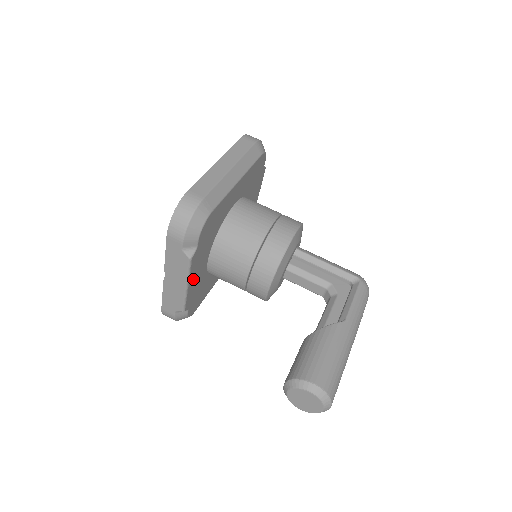
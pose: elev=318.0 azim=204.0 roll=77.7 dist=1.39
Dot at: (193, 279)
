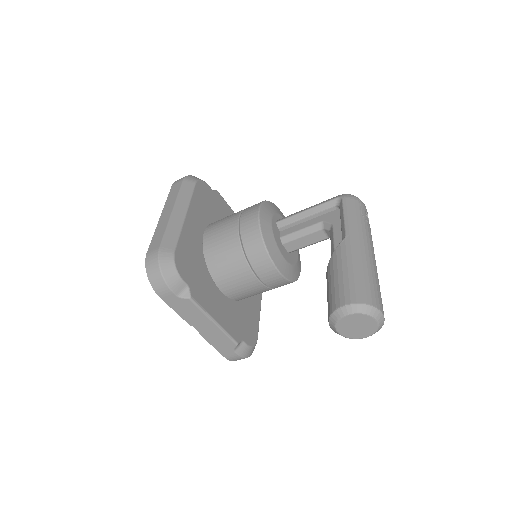
Dot at: (217, 313)
